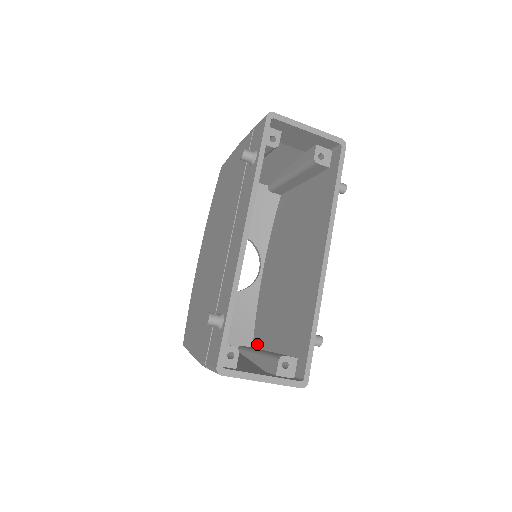
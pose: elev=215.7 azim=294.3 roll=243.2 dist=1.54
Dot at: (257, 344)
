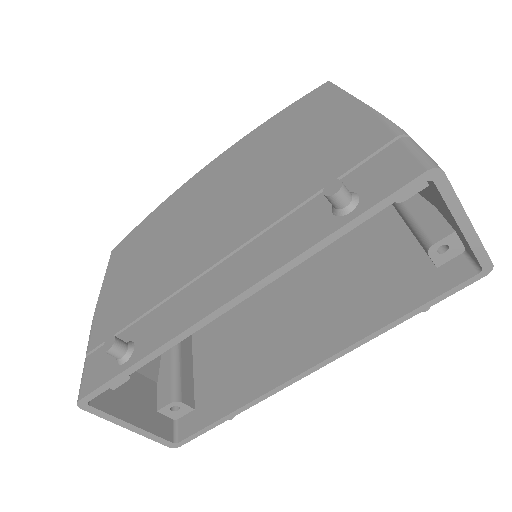
Dot at: occluded
